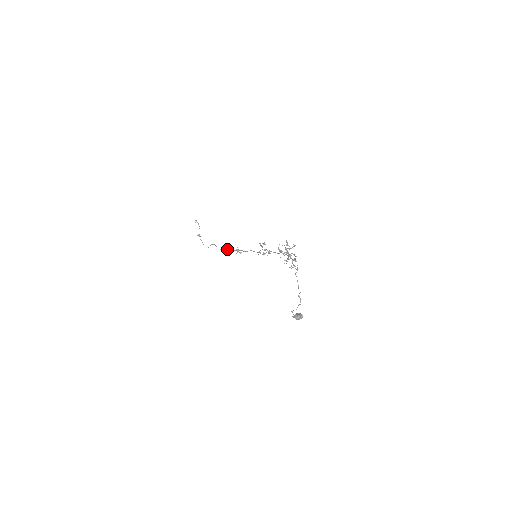
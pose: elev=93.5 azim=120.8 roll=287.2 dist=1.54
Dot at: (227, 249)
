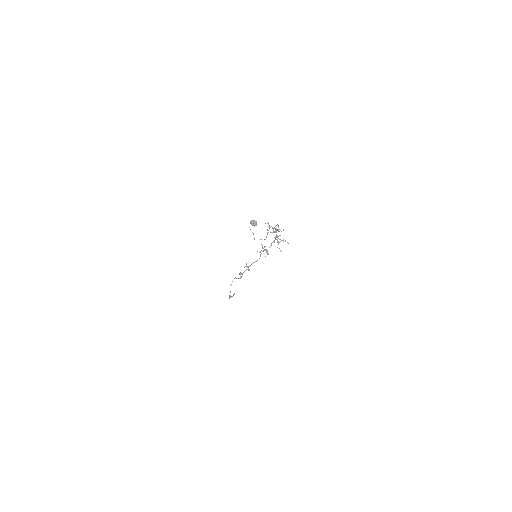
Dot at: (241, 273)
